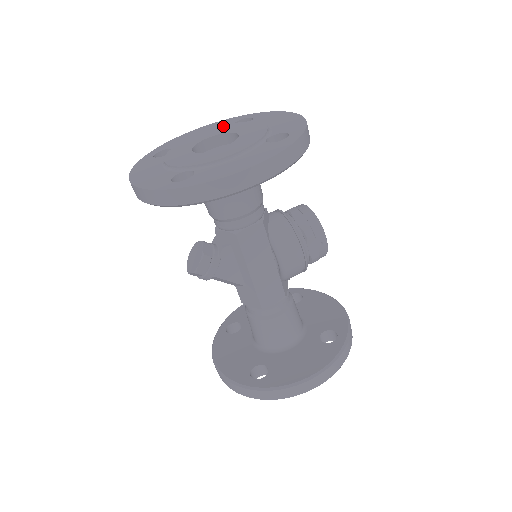
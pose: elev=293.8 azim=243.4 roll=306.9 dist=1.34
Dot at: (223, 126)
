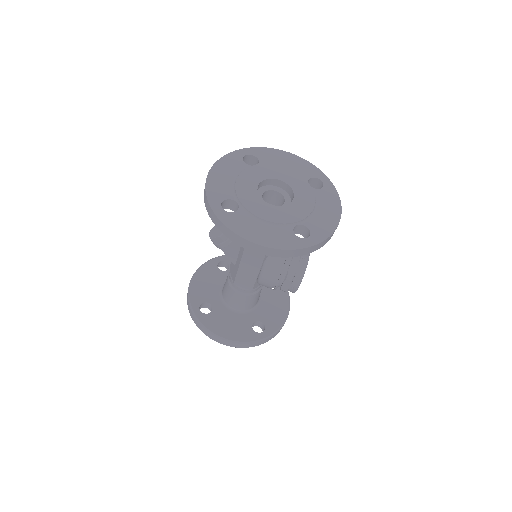
Dot at: (300, 176)
